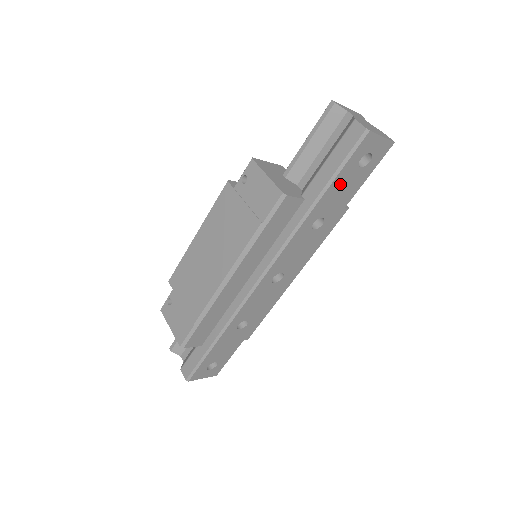
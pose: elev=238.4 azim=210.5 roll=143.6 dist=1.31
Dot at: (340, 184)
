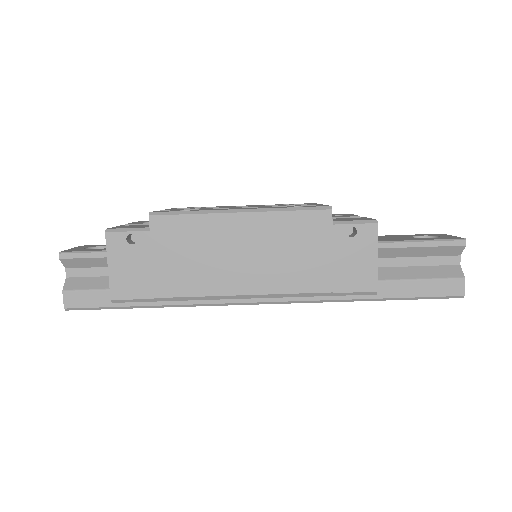
Dot at: occluded
